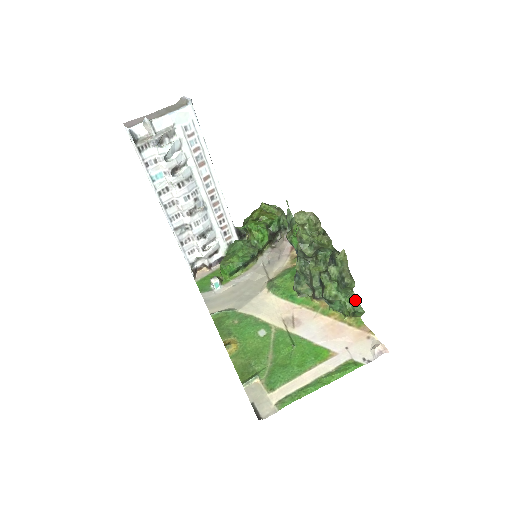
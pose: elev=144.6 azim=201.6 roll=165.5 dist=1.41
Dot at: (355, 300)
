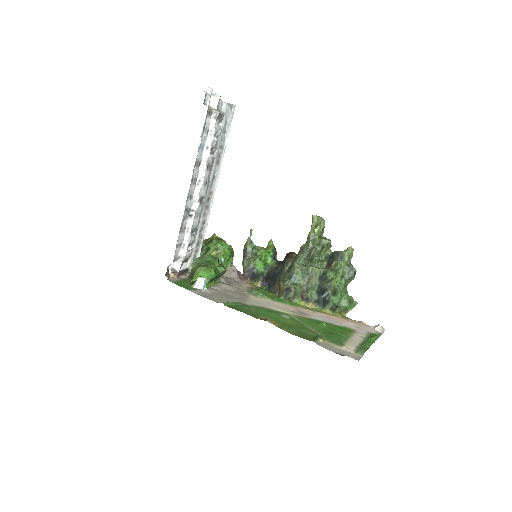
Dot at: (348, 295)
